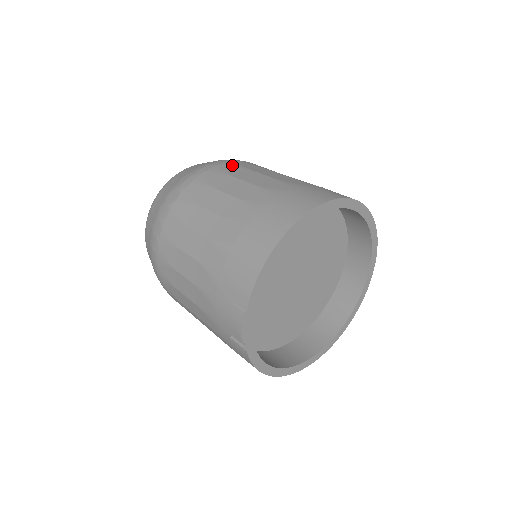
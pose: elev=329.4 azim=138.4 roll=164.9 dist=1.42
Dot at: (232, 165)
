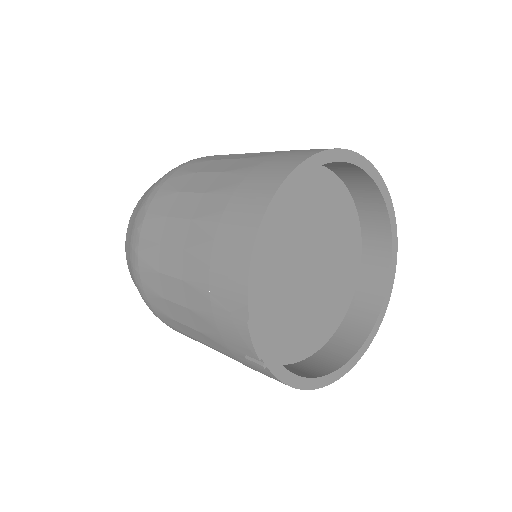
Dot at: (195, 162)
